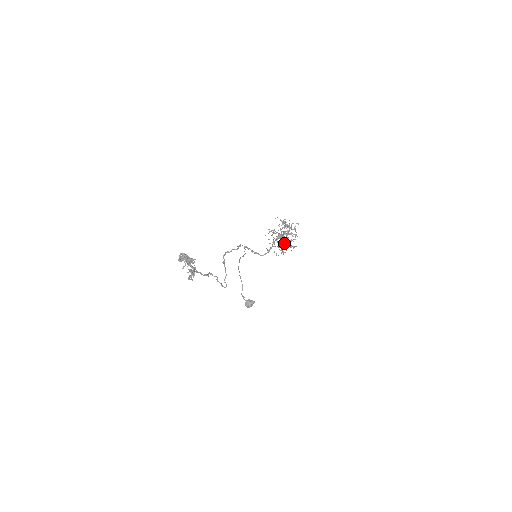
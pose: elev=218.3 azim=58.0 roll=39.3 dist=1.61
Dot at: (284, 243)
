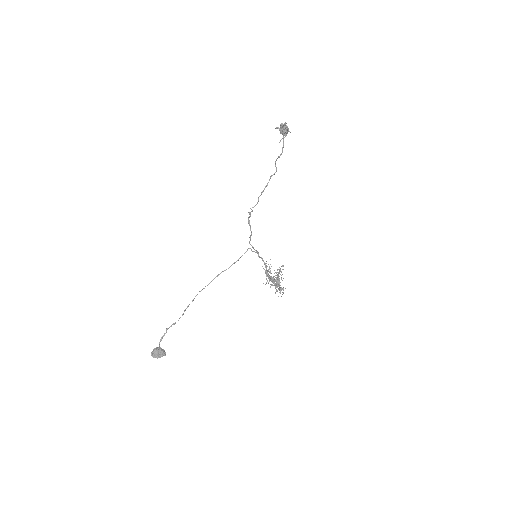
Dot at: occluded
